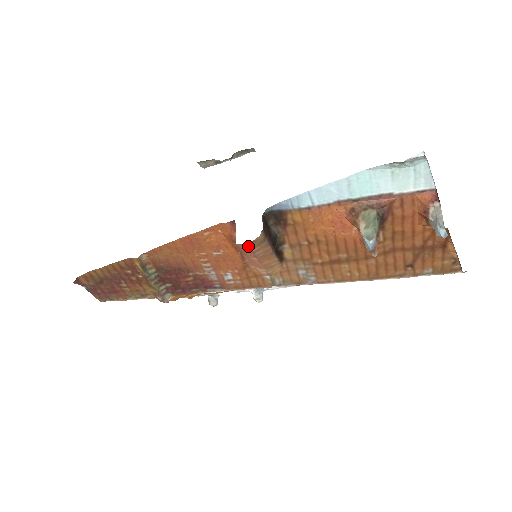
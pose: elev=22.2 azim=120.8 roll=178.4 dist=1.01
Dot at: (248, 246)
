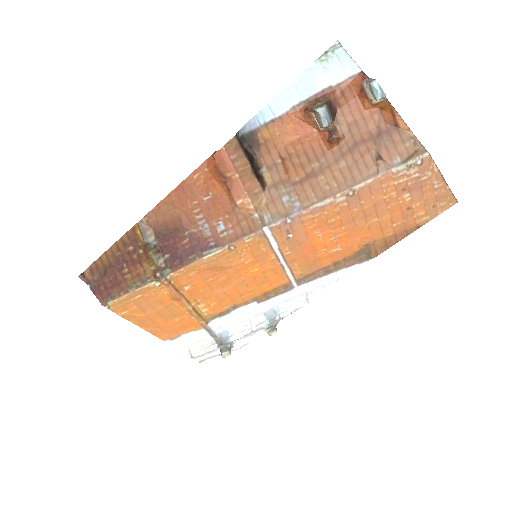
Dot at: (225, 150)
